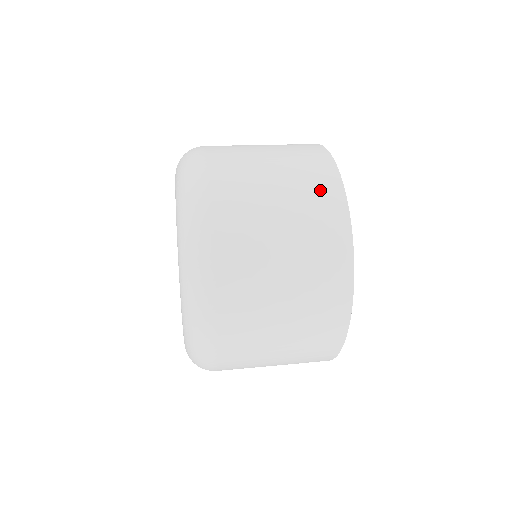
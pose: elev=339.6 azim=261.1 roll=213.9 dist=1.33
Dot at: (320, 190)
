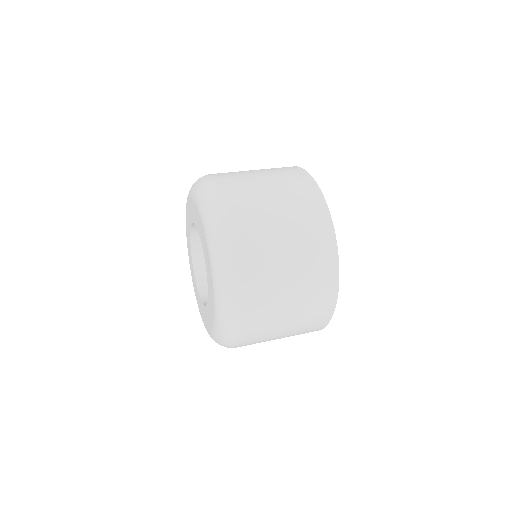
Dot at: occluded
